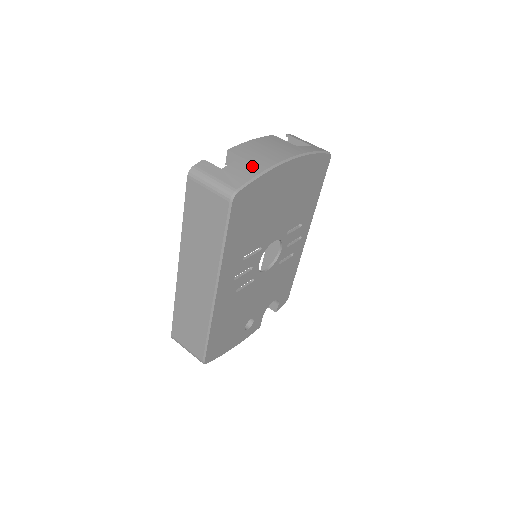
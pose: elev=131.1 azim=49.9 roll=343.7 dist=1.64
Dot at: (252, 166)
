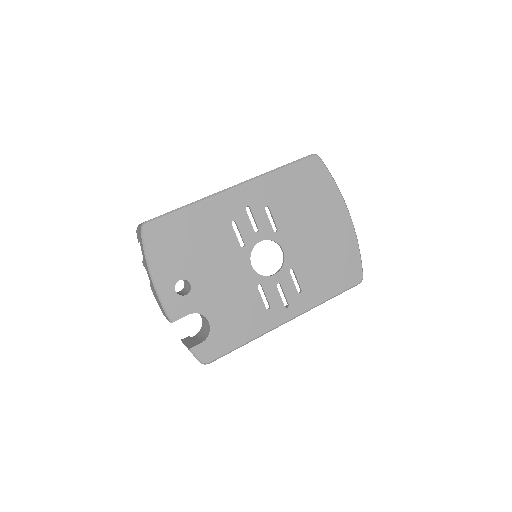
Dot at: occluded
